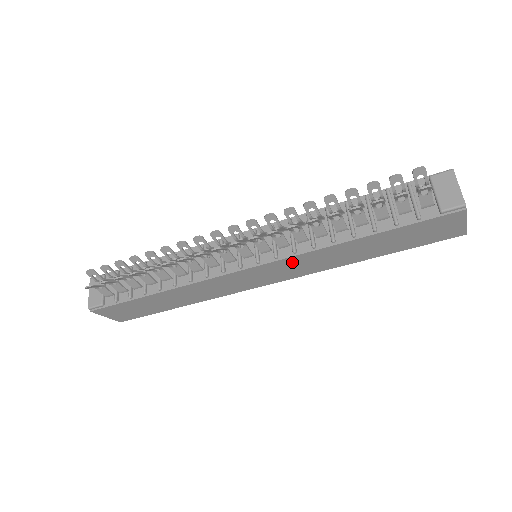
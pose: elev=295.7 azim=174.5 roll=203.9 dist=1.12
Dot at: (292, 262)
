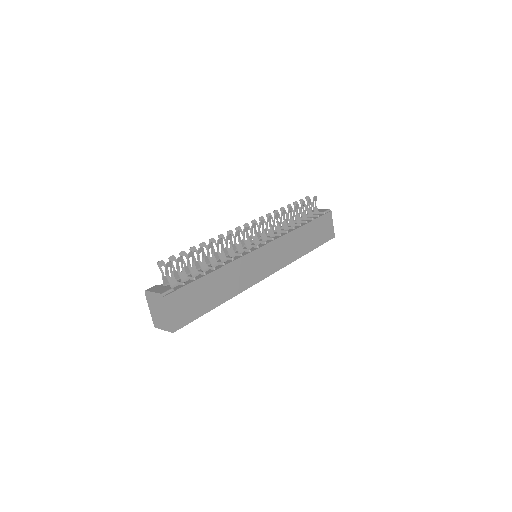
Dot at: (280, 245)
